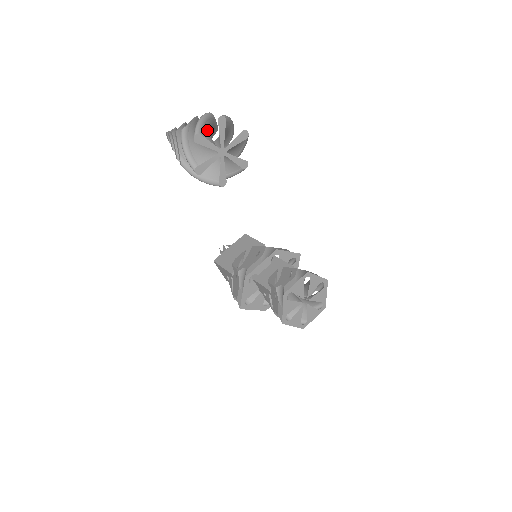
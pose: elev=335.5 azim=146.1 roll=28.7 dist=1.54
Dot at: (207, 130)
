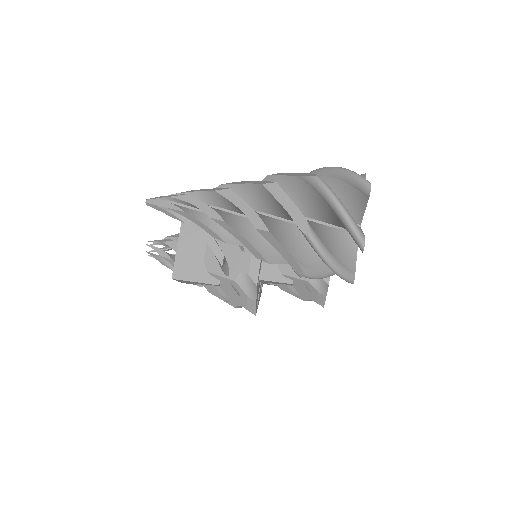
Dot at: occluded
